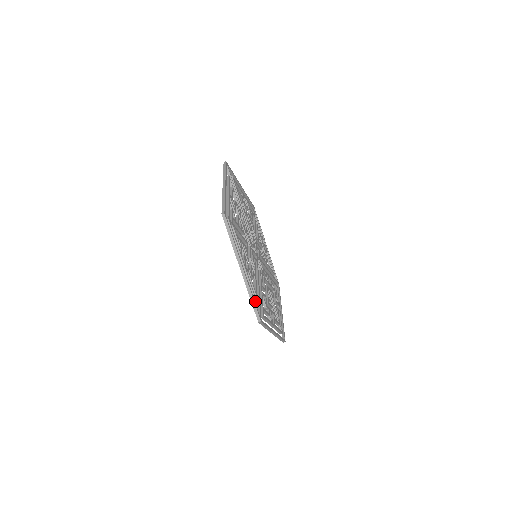
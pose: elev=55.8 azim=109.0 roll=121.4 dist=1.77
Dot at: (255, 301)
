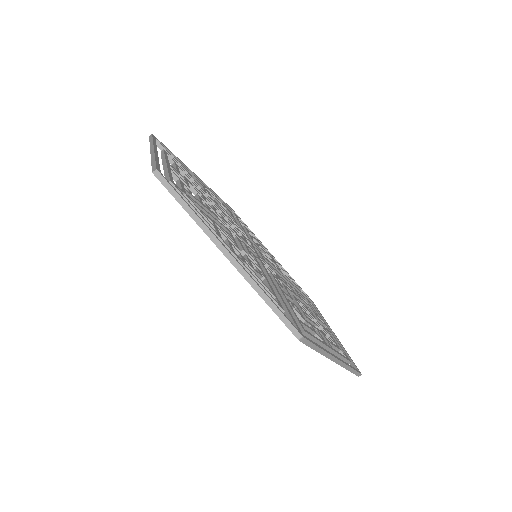
Dot at: occluded
